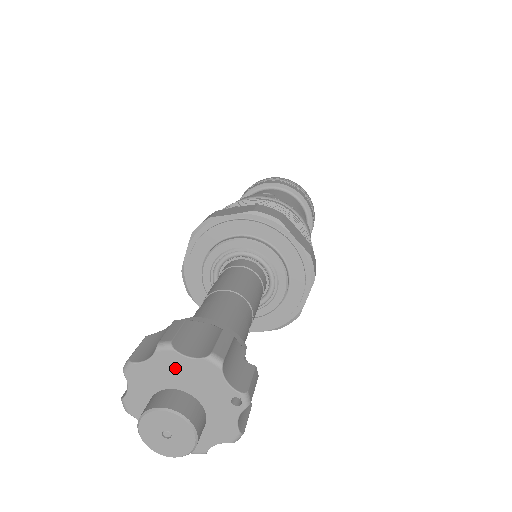
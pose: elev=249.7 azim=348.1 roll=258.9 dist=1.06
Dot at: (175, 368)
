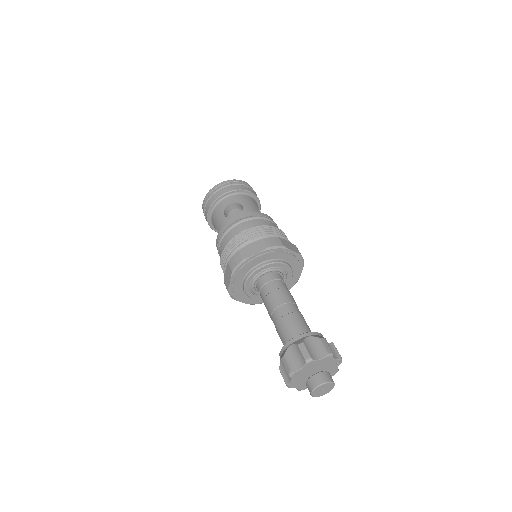
Dot at: (314, 365)
